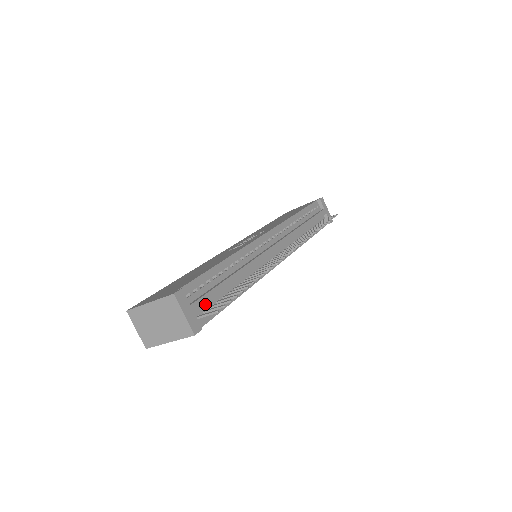
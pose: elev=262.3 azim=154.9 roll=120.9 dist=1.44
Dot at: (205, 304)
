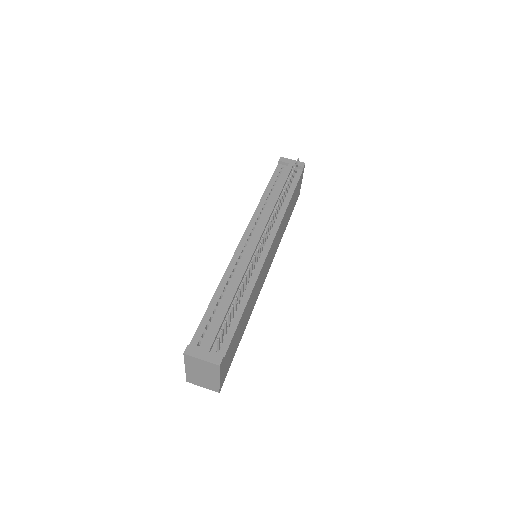
Dot at: (218, 336)
